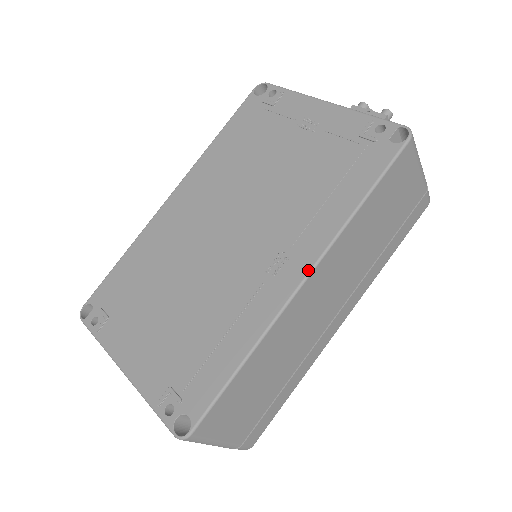
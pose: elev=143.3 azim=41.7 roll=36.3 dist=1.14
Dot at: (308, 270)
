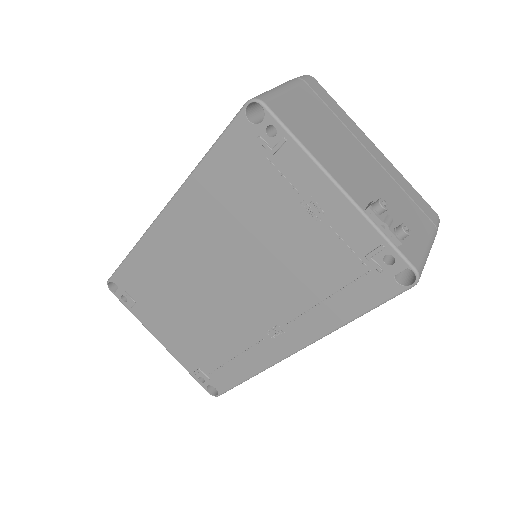
Dot at: (299, 348)
